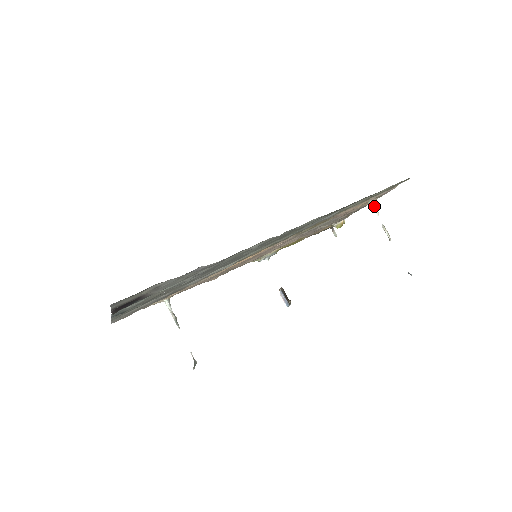
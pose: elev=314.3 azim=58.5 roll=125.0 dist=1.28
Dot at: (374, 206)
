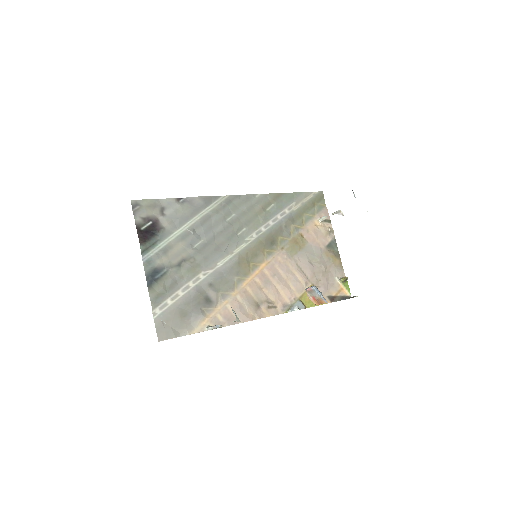
Dot at: (322, 218)
